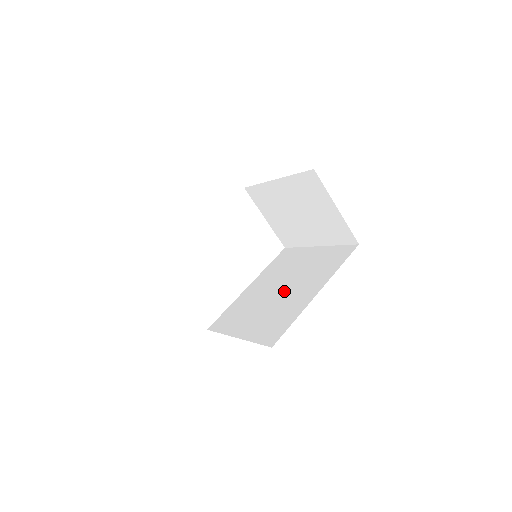
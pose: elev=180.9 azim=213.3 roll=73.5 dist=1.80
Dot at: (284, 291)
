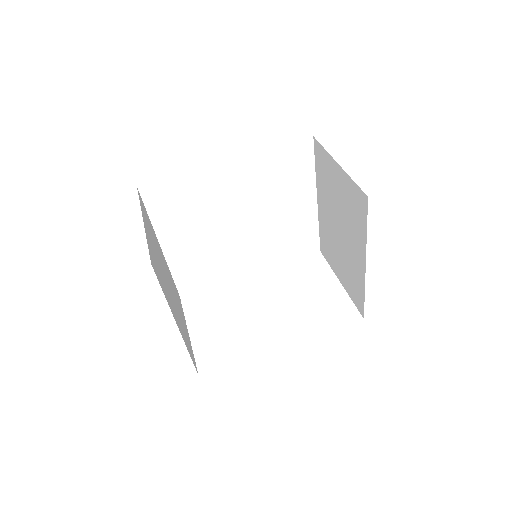
Dot at: occluded
